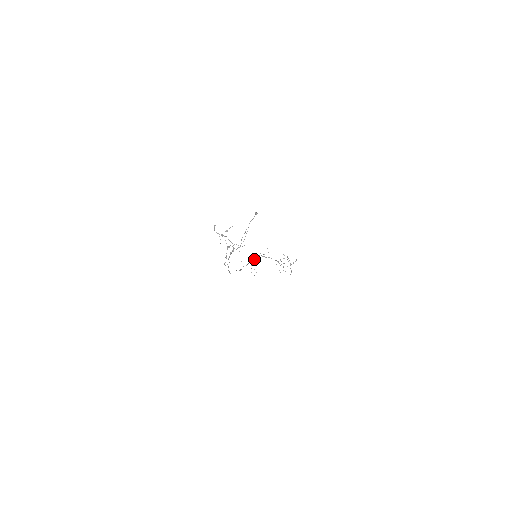
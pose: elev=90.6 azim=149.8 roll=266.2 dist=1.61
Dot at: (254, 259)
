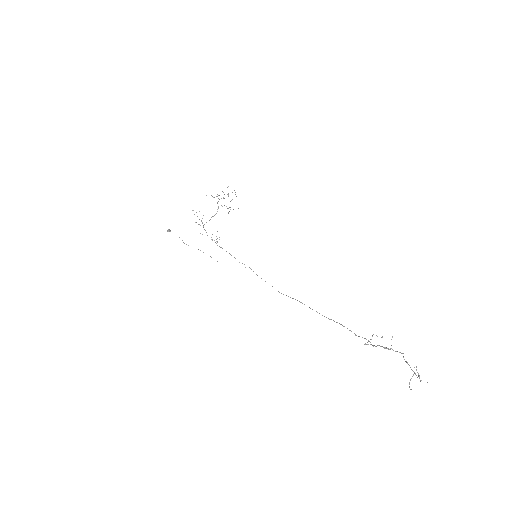
Dot at: (207, 235)
